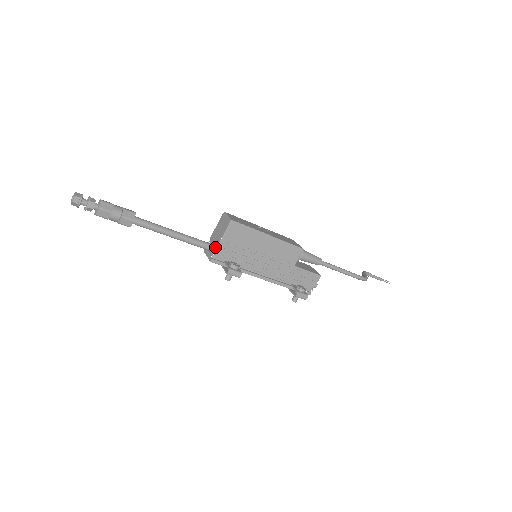
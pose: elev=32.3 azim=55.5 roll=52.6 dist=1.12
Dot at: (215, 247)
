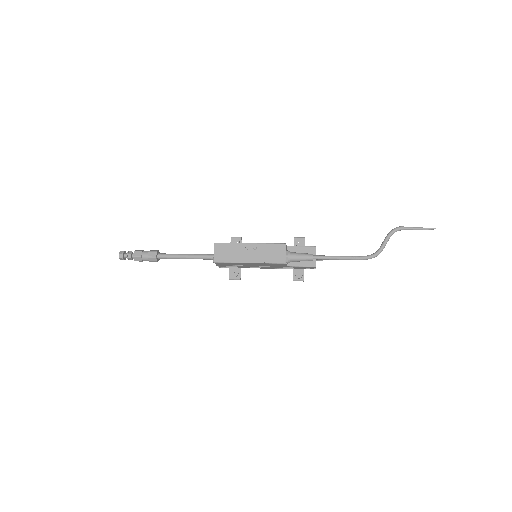
Dot at: occluded
